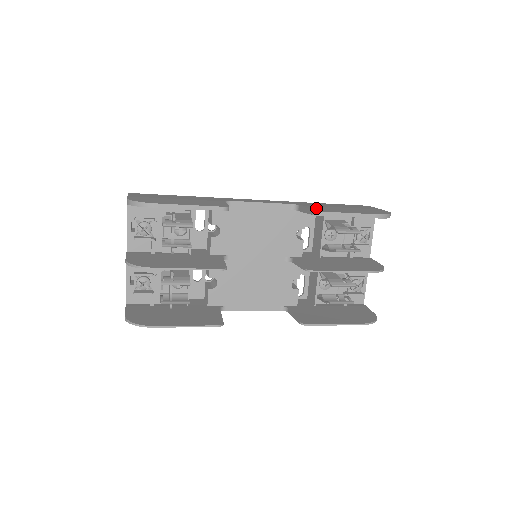
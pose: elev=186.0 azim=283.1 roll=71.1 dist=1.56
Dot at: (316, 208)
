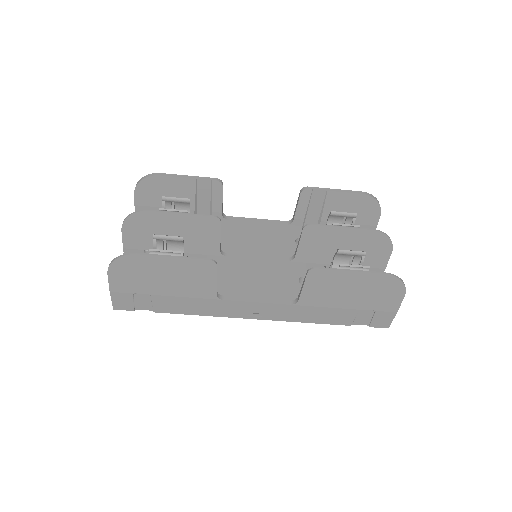
Dot at: occluded
